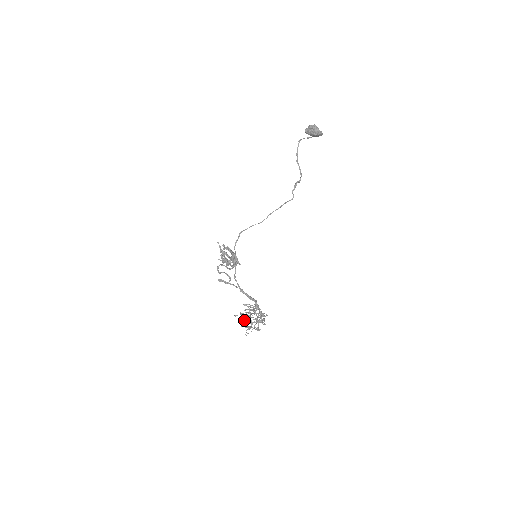
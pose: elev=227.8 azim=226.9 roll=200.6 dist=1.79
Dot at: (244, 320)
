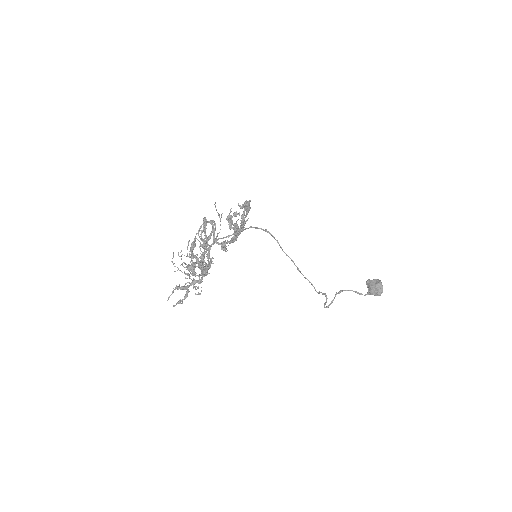
Dot at: occluded
